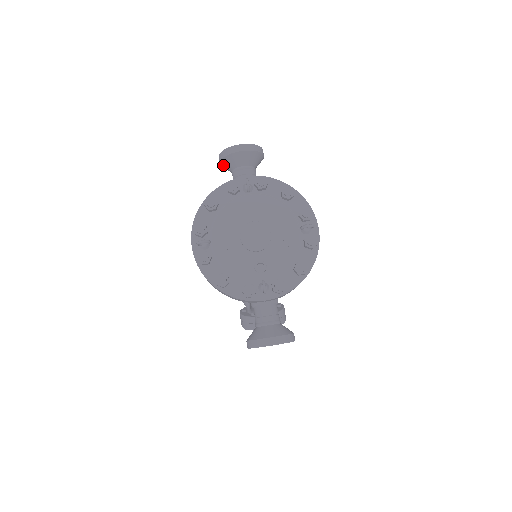
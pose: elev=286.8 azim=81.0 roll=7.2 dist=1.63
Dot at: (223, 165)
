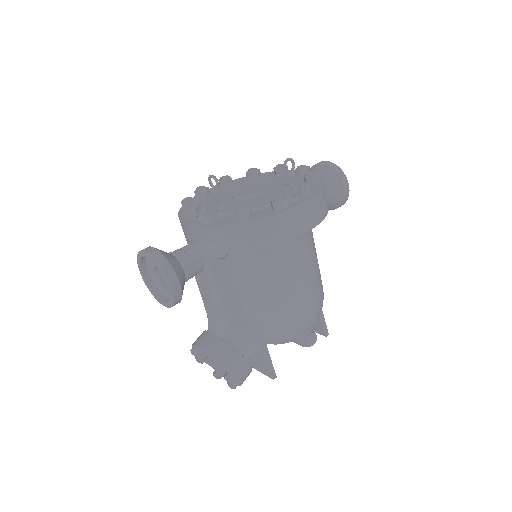
Dot at: occluded
